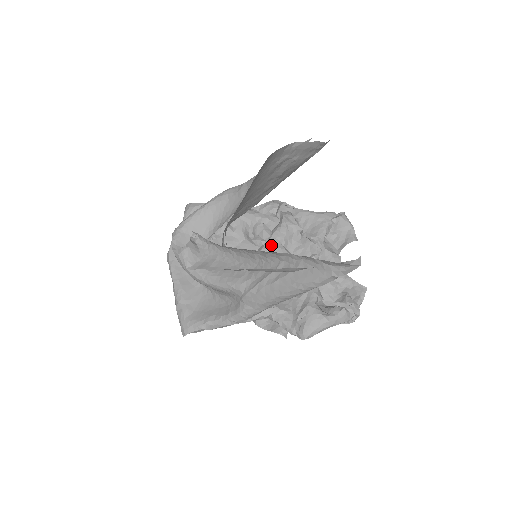
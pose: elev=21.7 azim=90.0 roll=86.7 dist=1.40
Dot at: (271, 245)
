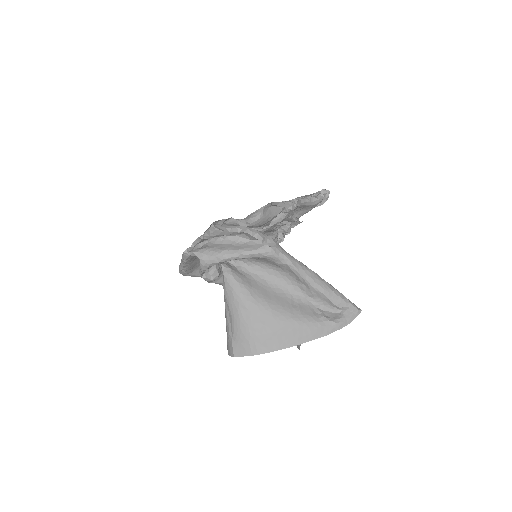
Dot at: occluded
